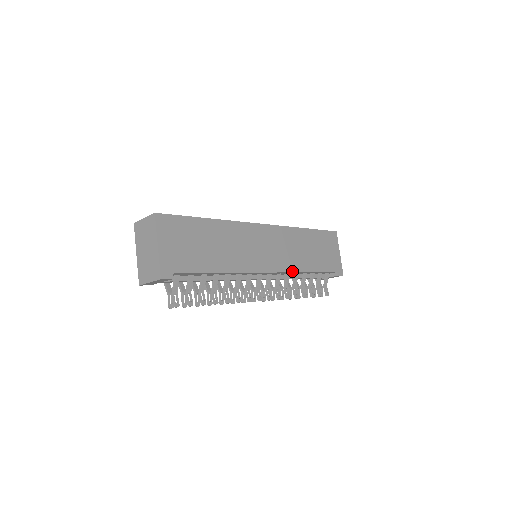
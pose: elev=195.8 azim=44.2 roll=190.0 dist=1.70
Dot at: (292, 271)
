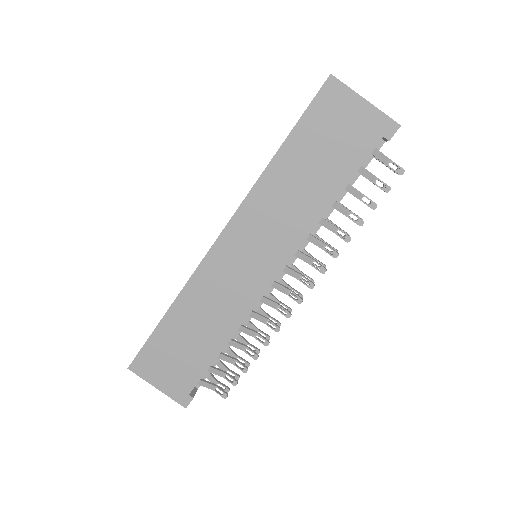
Dot at: (304, 239)
